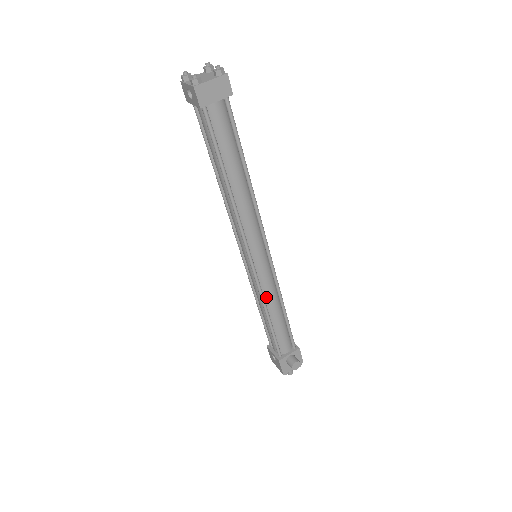
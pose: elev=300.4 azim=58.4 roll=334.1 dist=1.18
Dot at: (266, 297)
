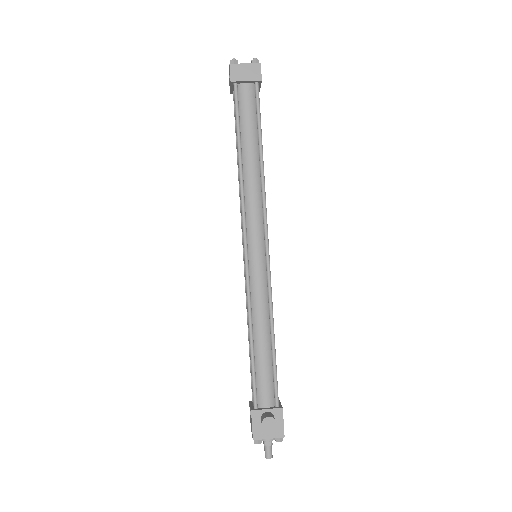
Dot at: (254, 307)
